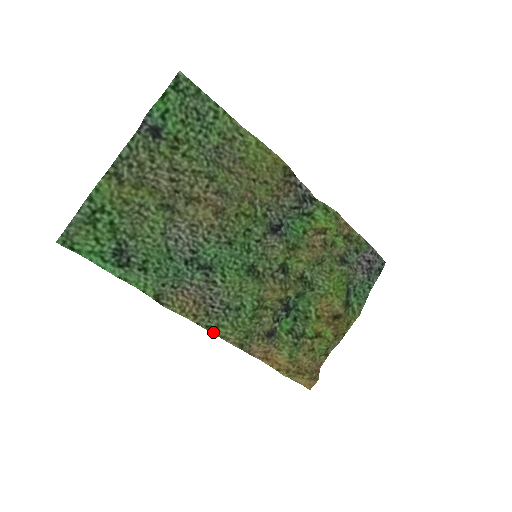
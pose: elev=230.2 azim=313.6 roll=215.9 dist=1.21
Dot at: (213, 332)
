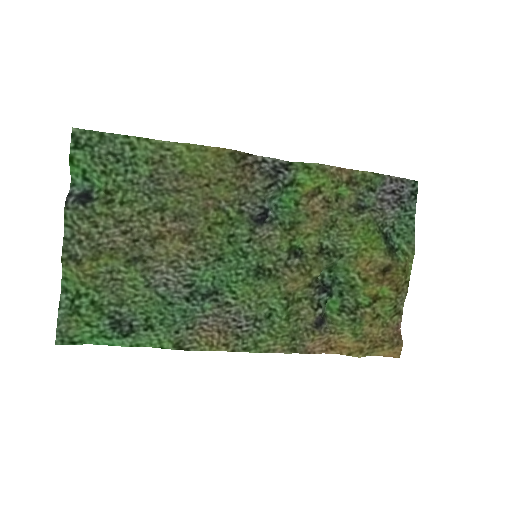
Dot at: (254, 351)
